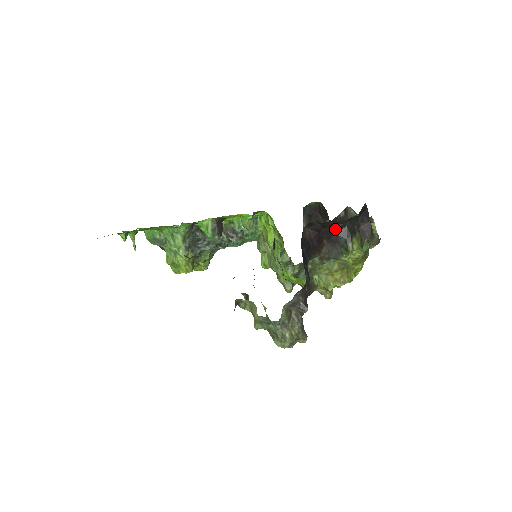
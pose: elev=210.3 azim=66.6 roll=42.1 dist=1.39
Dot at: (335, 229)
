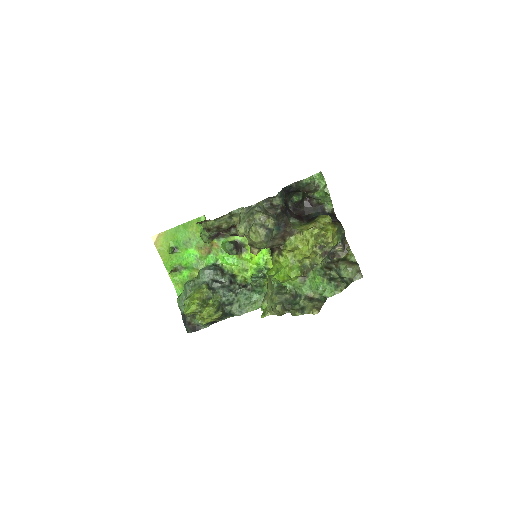
Dot at: (312, 215)
